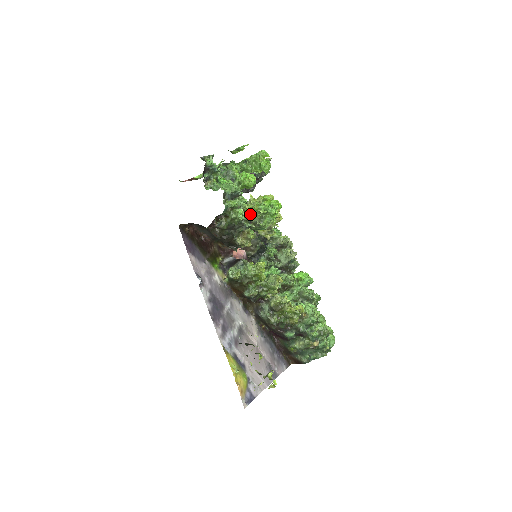
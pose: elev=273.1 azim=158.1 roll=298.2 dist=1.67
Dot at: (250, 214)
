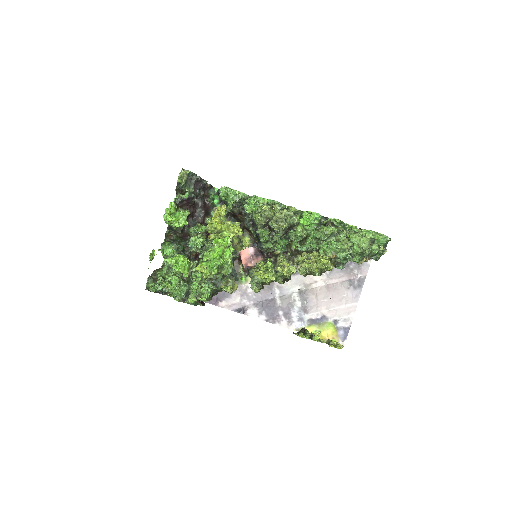
Dot at: (211, 277)
